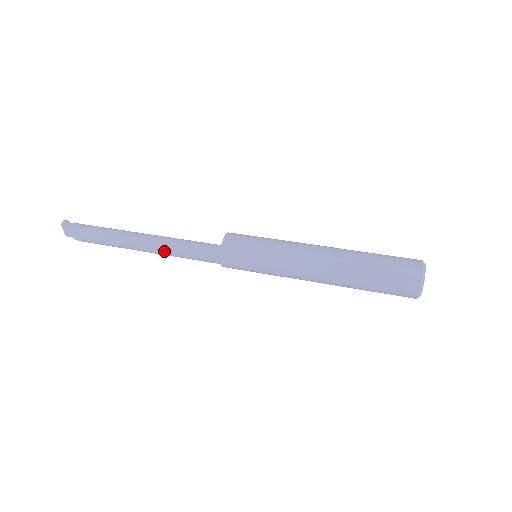
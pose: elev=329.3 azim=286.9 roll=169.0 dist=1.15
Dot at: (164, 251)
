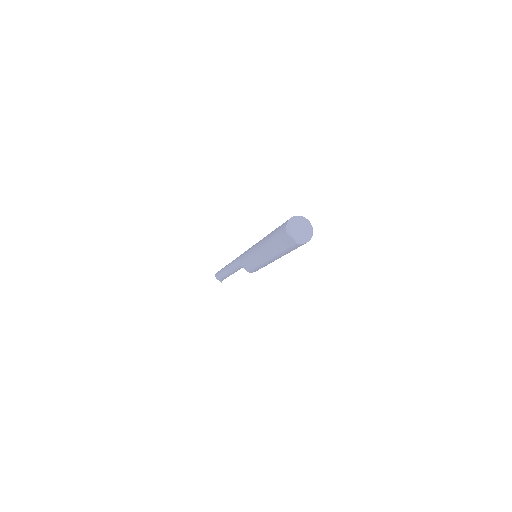
Dot at: occluded
